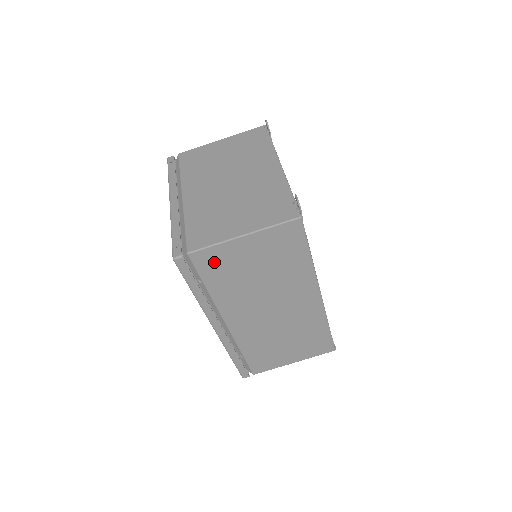
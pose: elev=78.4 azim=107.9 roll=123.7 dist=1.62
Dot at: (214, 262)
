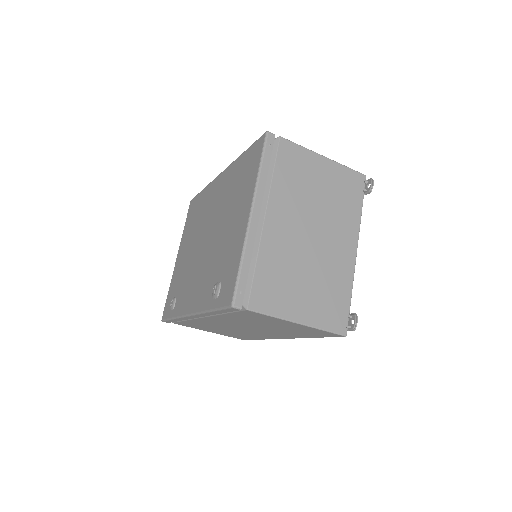
Dot at: (255, 316)
